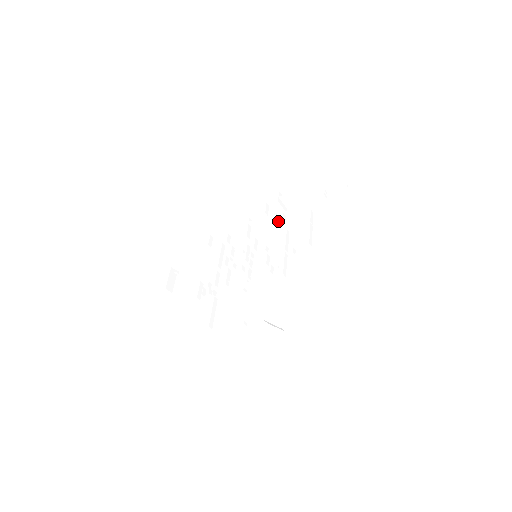
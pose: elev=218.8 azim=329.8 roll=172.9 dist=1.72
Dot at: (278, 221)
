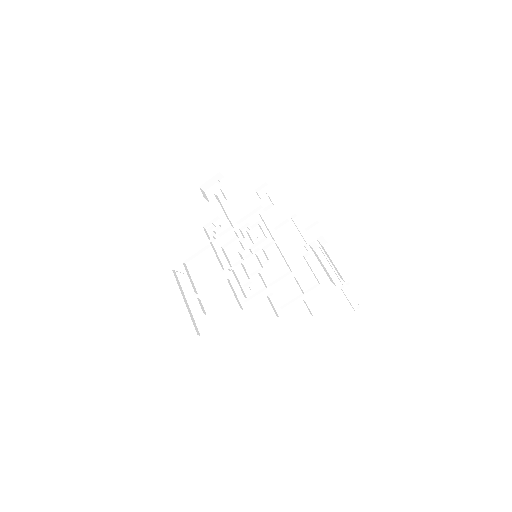
Dot at: (297, 253)
